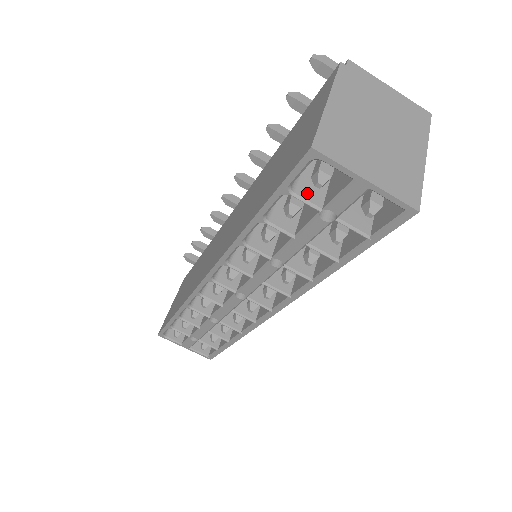
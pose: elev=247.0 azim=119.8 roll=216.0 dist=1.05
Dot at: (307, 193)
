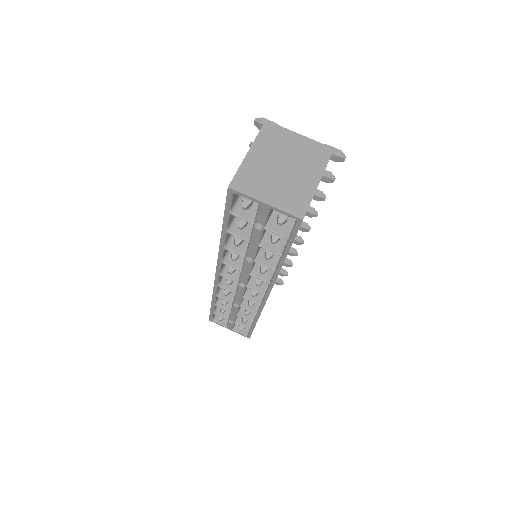
Dot at: (244, 213)
